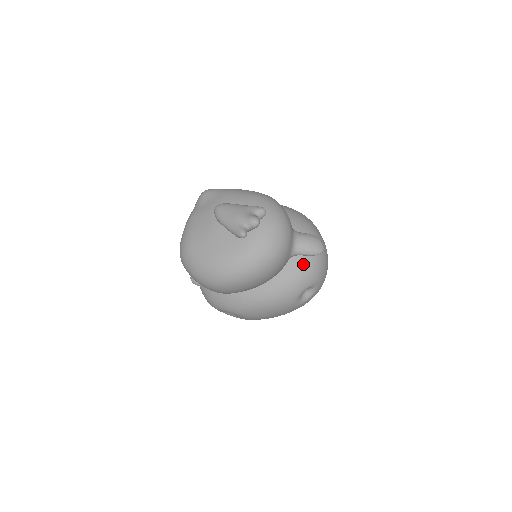
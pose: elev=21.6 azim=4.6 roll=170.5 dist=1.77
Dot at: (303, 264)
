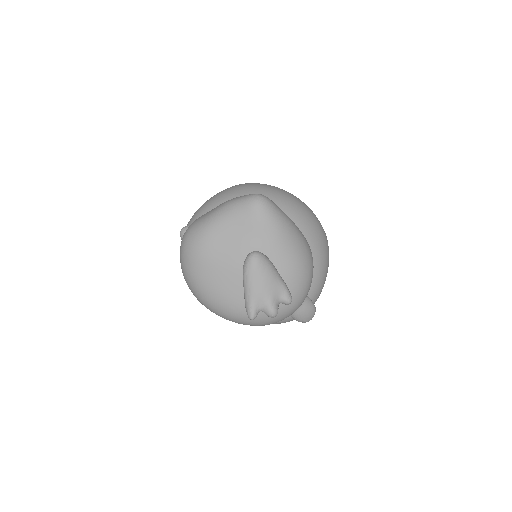
Dot at: occluded
